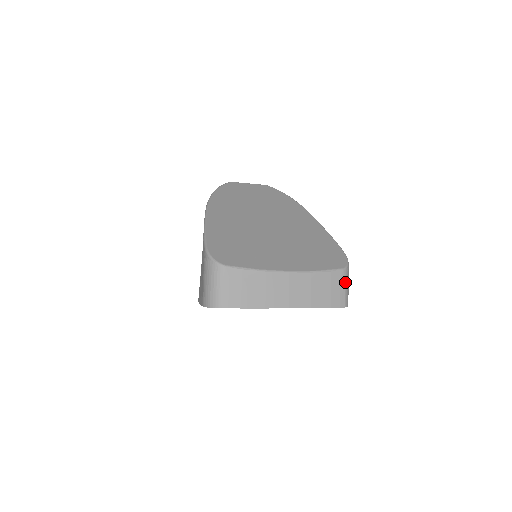
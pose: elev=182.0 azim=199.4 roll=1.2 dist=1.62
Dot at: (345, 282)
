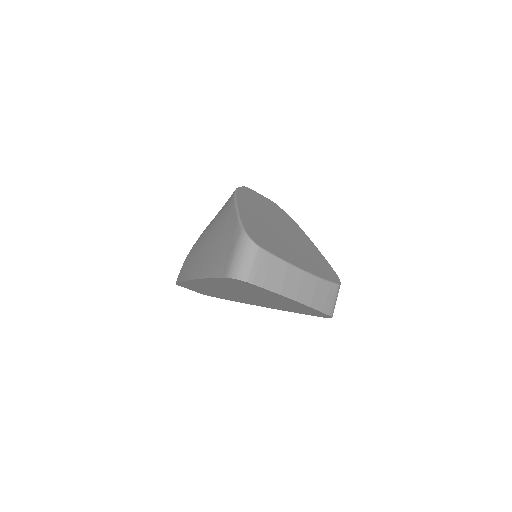
Dot at: (337, 296)
